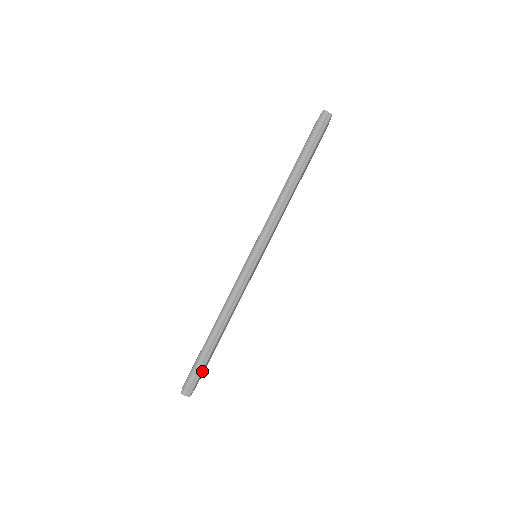
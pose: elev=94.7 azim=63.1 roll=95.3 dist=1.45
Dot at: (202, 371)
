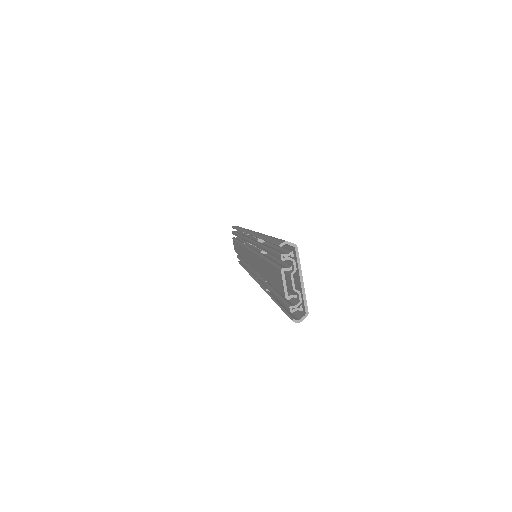
Dot at: occluded
